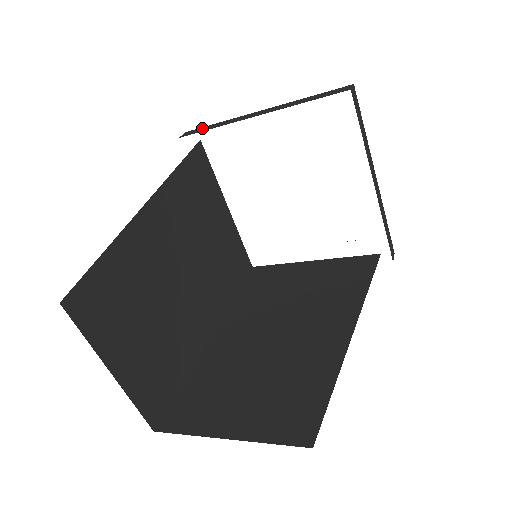
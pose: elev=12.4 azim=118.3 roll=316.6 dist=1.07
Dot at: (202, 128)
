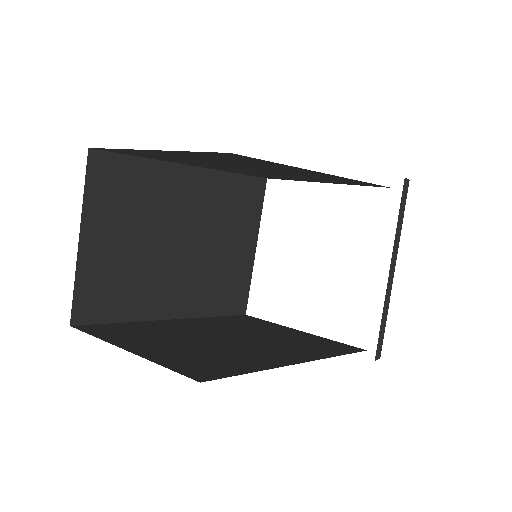
Dot at: occluded
